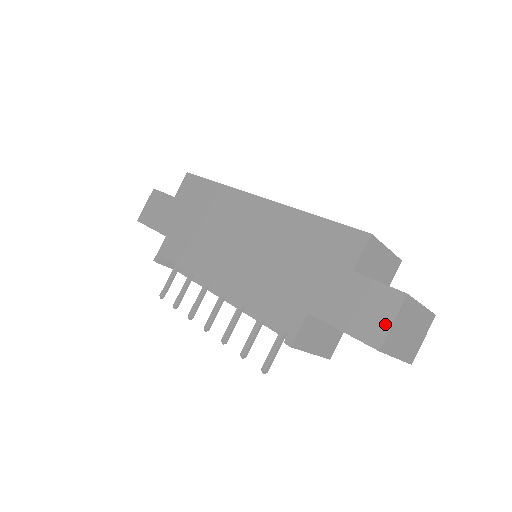
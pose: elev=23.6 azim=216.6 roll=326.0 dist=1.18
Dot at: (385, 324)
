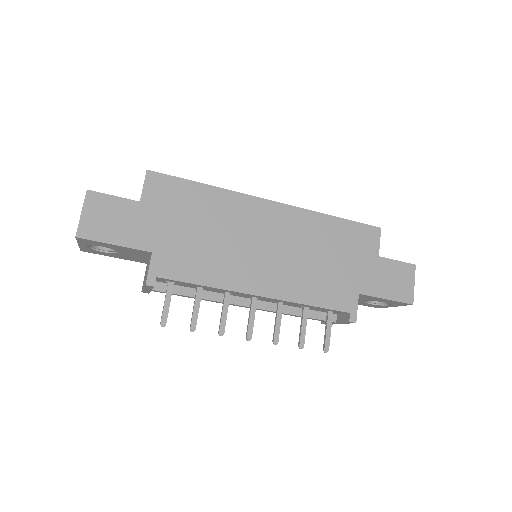
Dot at: (411, 287)
